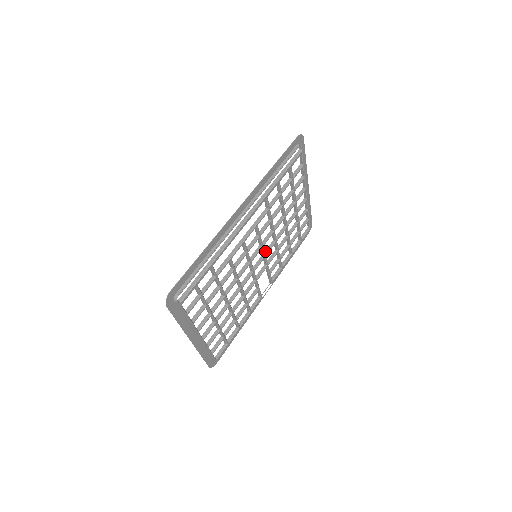
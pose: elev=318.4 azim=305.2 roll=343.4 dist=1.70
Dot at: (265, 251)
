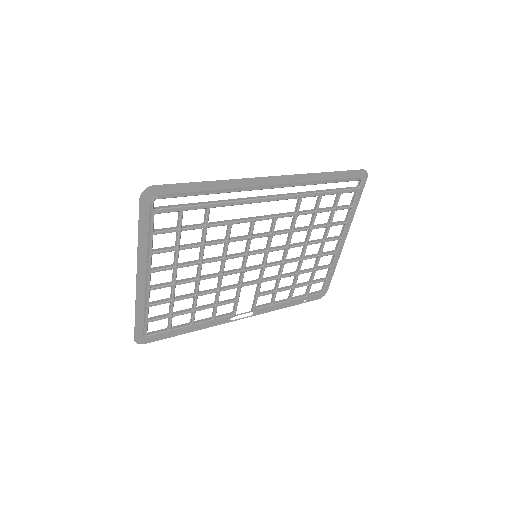
Dot at: (267, 263)
